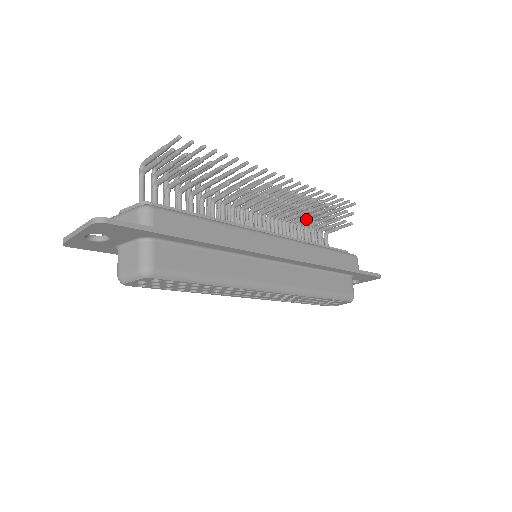
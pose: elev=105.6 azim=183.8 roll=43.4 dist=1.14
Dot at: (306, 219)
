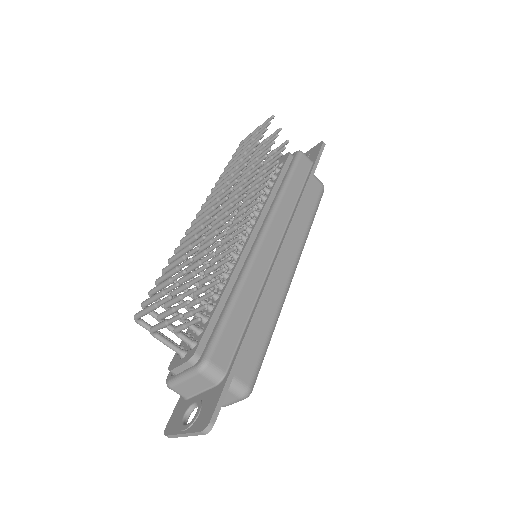
Dot at: occluded
